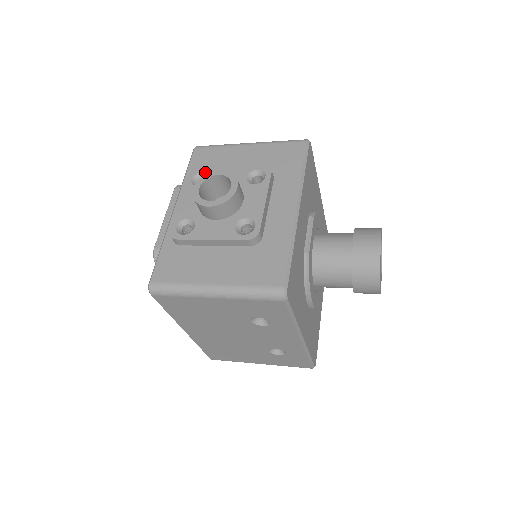
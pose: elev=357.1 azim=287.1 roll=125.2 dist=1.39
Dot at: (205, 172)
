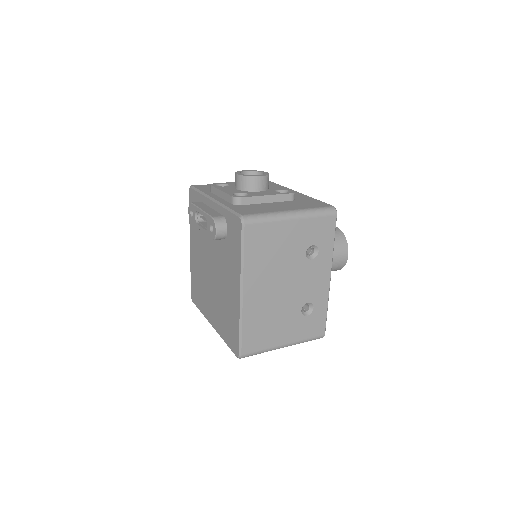
Dot at: (222, 183)
